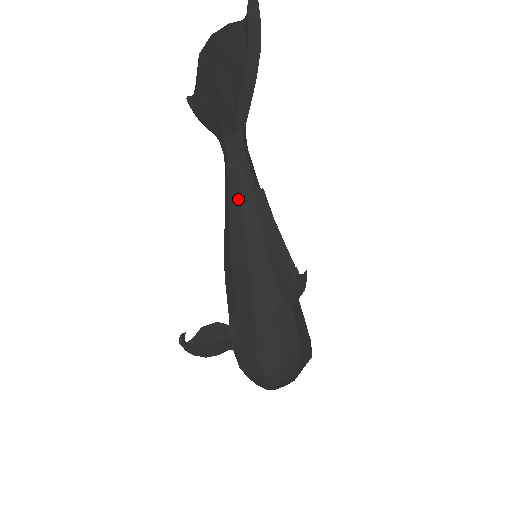
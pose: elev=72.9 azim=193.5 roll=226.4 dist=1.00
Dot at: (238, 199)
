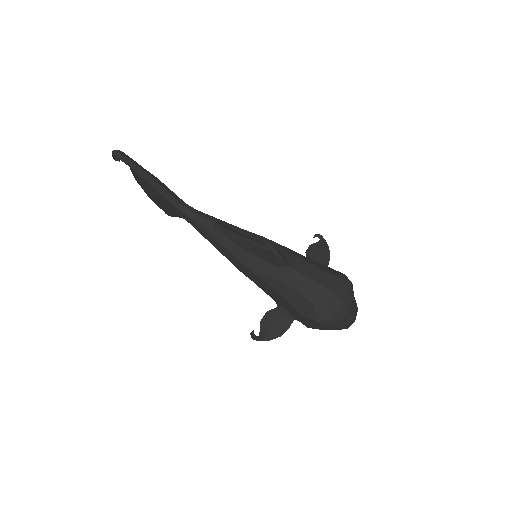
Dot at: (211, 238)
